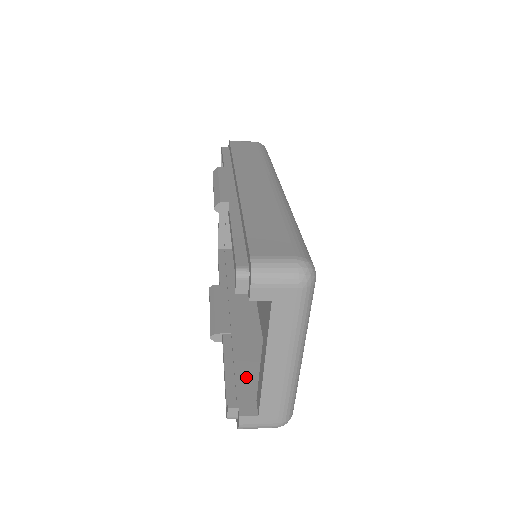
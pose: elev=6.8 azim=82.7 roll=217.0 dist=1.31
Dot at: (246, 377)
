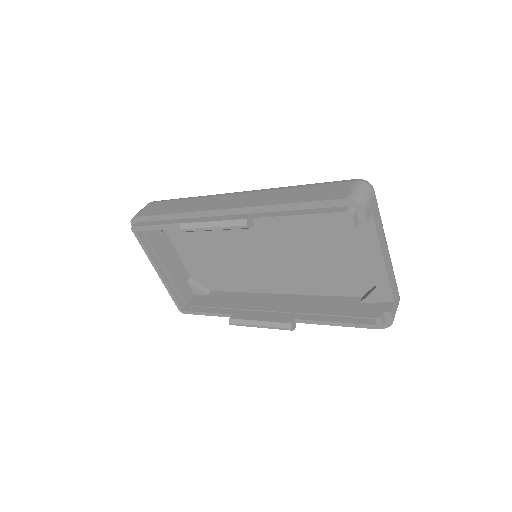
Dot at: (349, 310)
